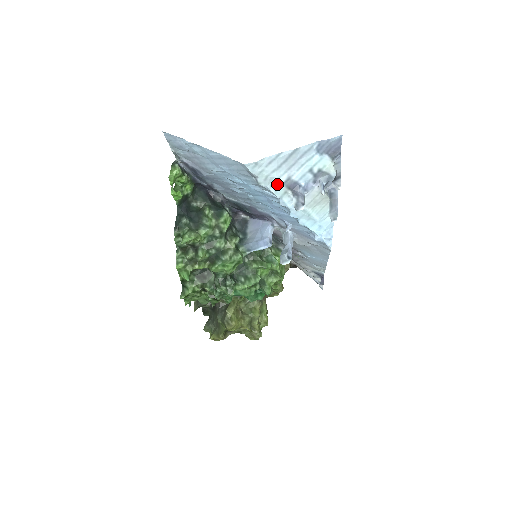
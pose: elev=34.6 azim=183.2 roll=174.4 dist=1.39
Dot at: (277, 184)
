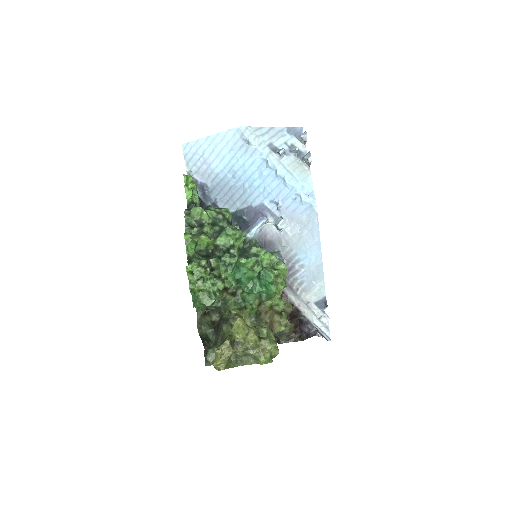
Dot at: (263, 145)
